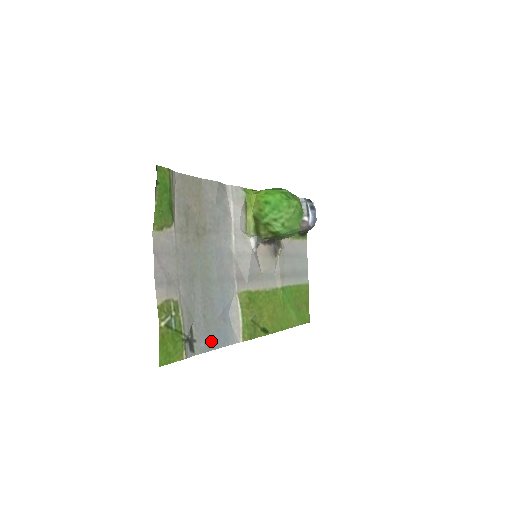
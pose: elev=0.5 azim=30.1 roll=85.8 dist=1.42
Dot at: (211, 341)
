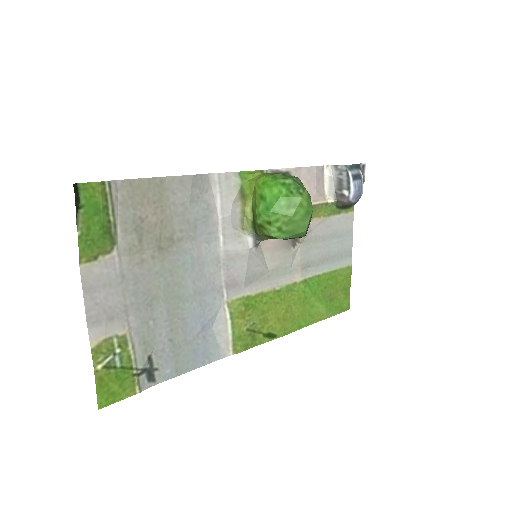
Dot at: (182, 364)
